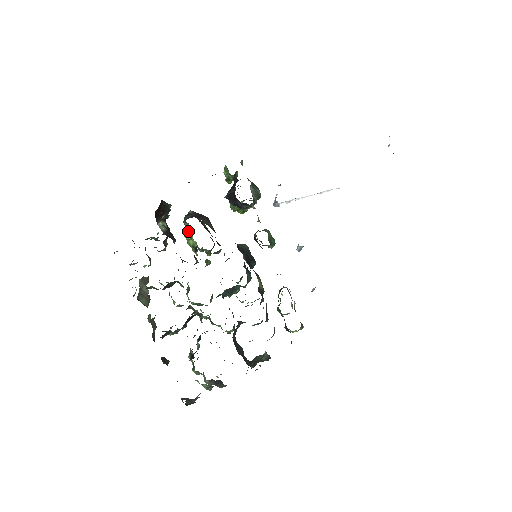
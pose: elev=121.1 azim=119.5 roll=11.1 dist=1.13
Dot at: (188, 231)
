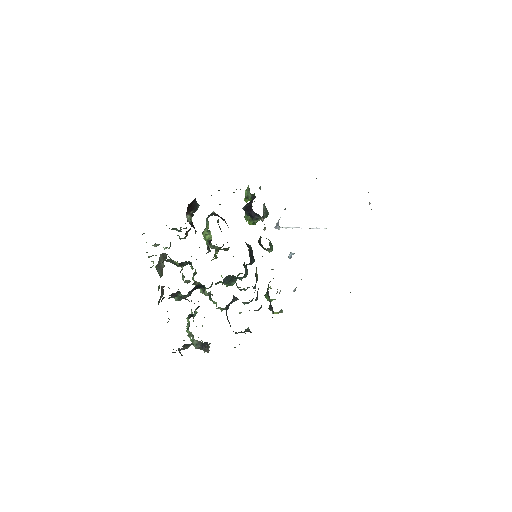
Dot at: (207, 228)
